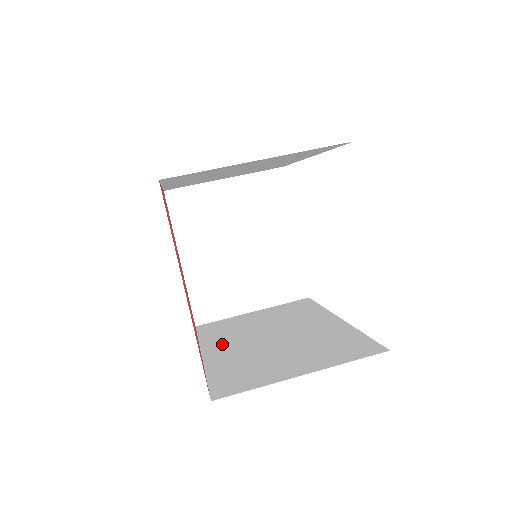
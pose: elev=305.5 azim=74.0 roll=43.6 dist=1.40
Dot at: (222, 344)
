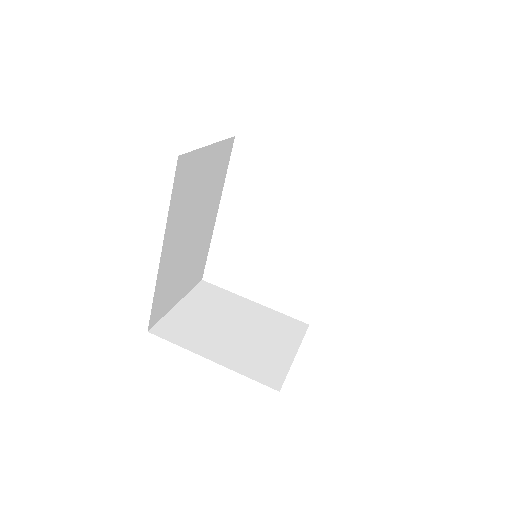
Dot at: occluded
